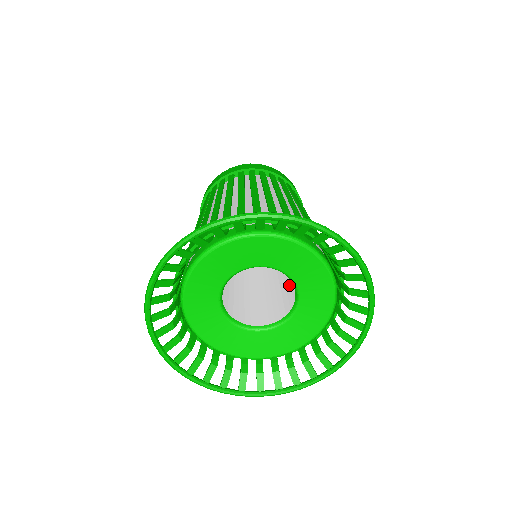
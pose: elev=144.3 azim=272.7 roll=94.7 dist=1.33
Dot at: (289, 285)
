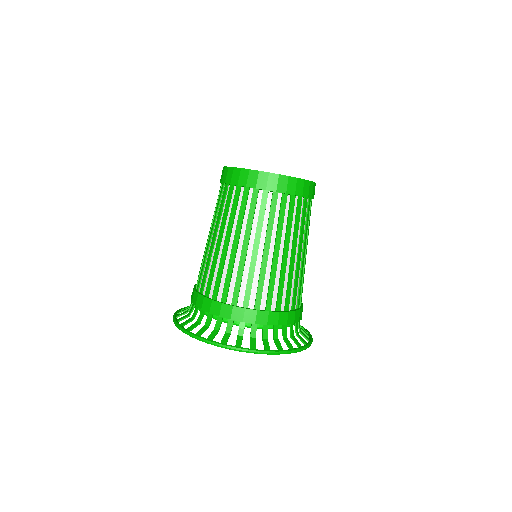
Dot at: occluded
